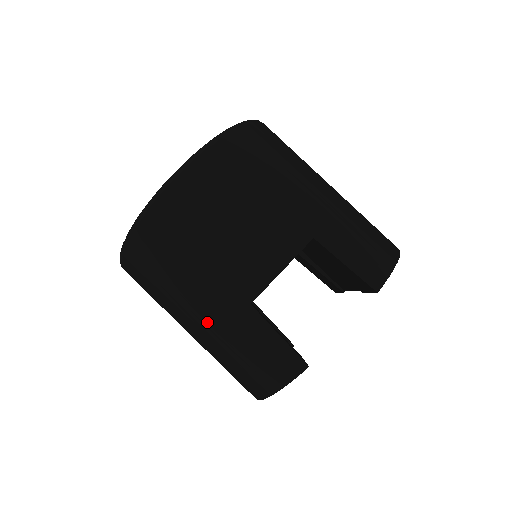
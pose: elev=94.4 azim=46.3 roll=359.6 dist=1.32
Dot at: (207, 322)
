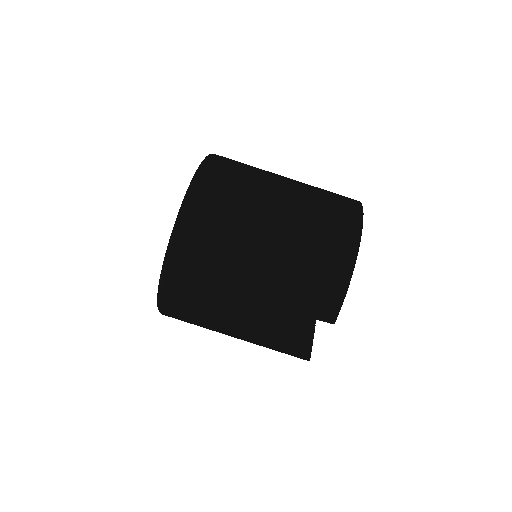
Dot at: occluded
